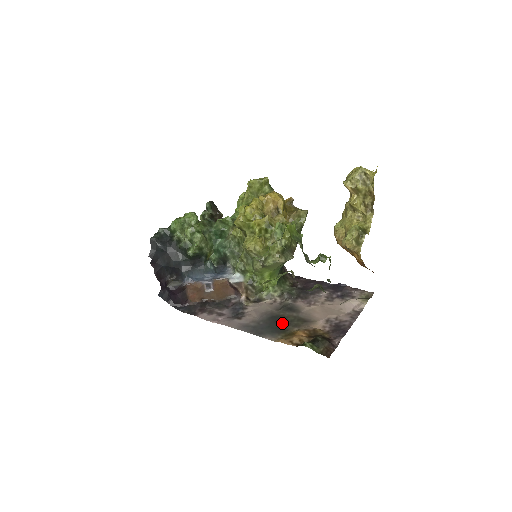
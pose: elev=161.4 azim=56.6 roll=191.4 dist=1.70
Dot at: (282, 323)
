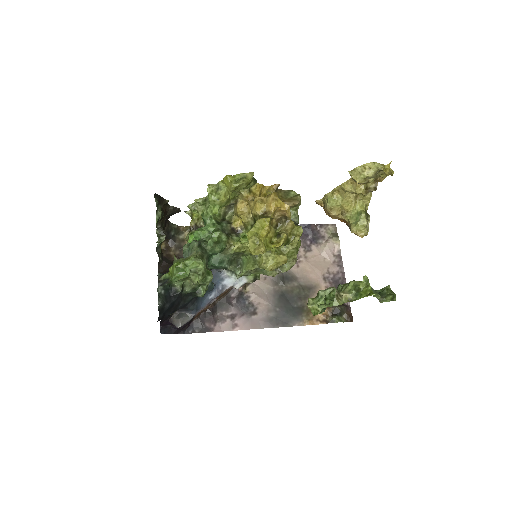
Dot at: (294, 301)
